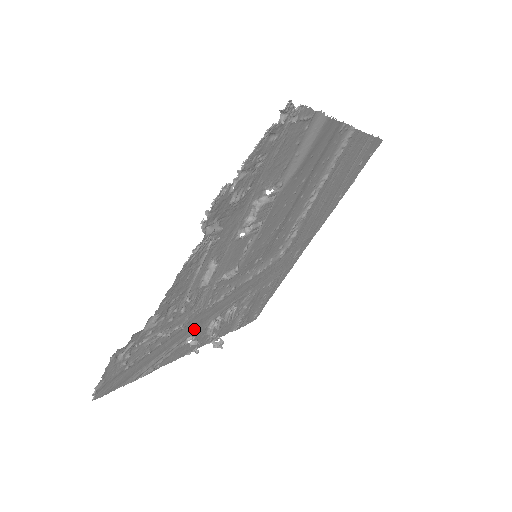
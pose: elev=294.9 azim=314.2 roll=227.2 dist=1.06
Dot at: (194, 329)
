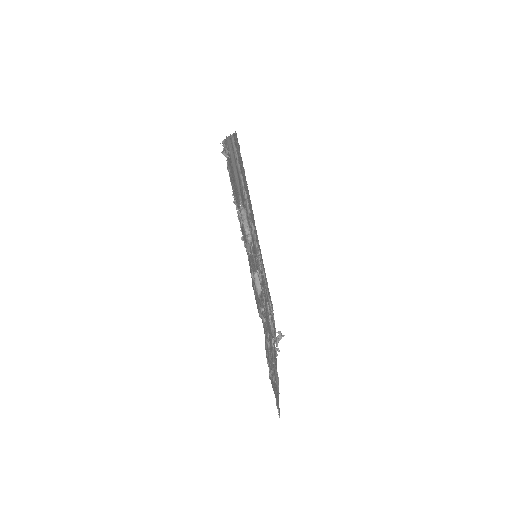
Dot at: occluded
